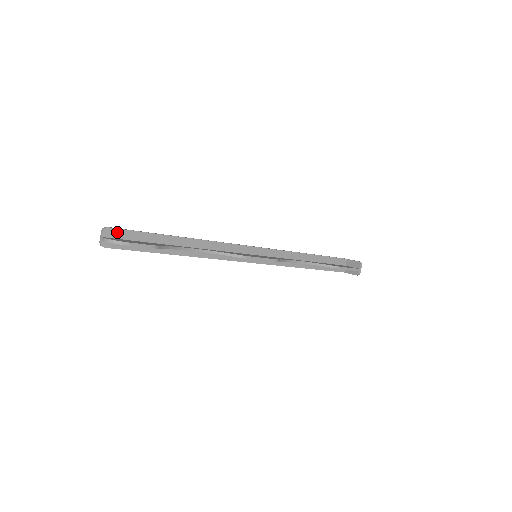
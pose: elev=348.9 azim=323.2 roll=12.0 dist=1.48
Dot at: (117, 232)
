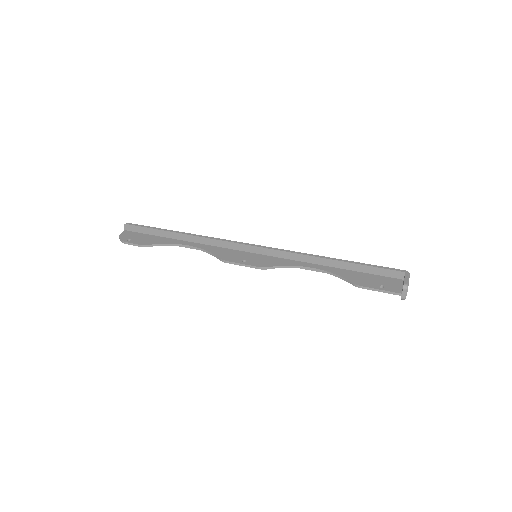
Dot at: (133, 227)
